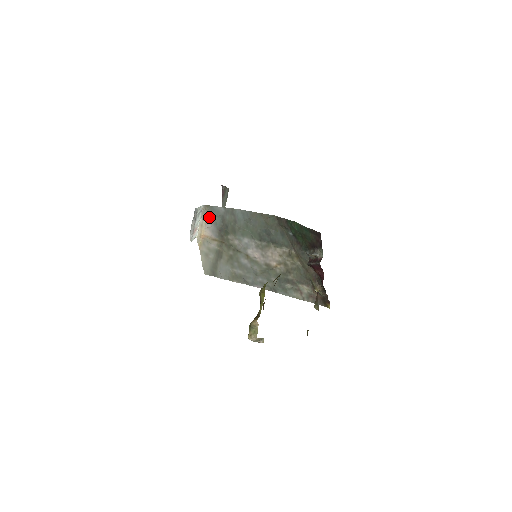
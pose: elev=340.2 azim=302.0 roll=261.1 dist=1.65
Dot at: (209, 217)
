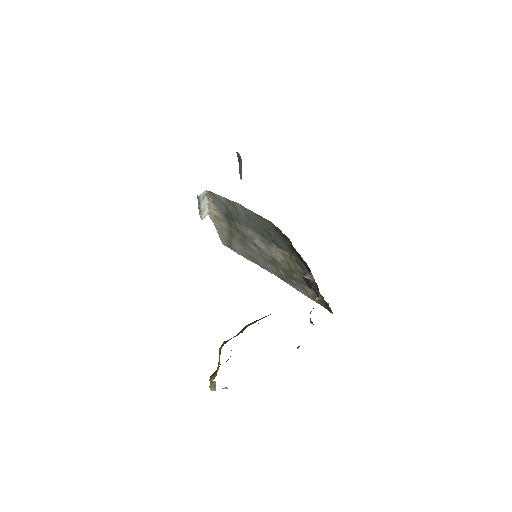
Dot at: (214, 201)
